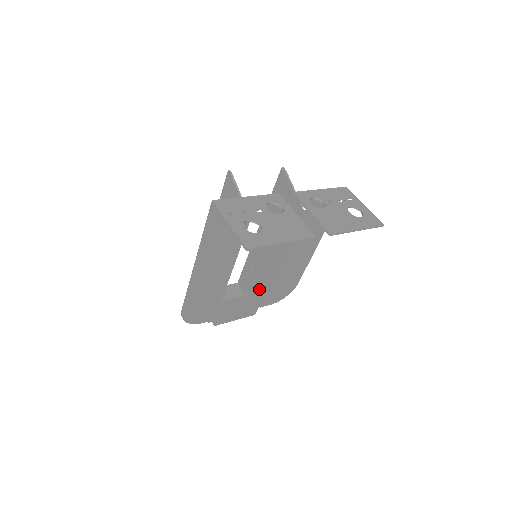
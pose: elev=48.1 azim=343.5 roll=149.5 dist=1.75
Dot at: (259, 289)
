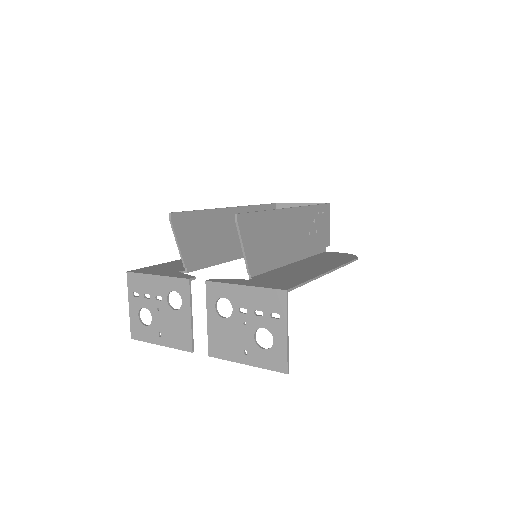
Dot at: (316, 243)
